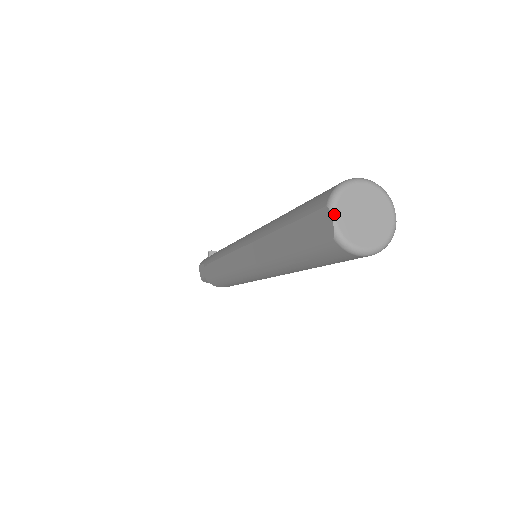
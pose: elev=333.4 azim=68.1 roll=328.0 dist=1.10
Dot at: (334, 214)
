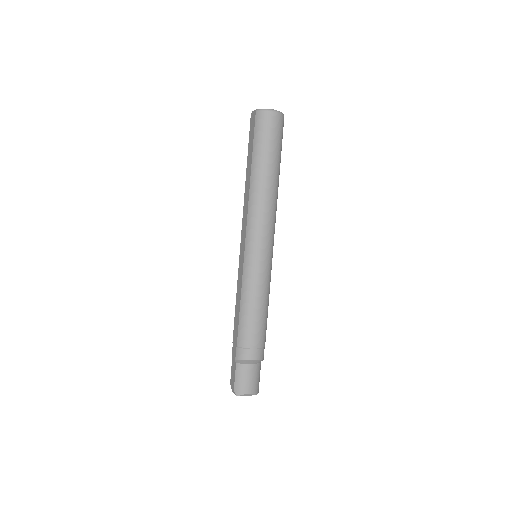
Dot at: (254, 111)
